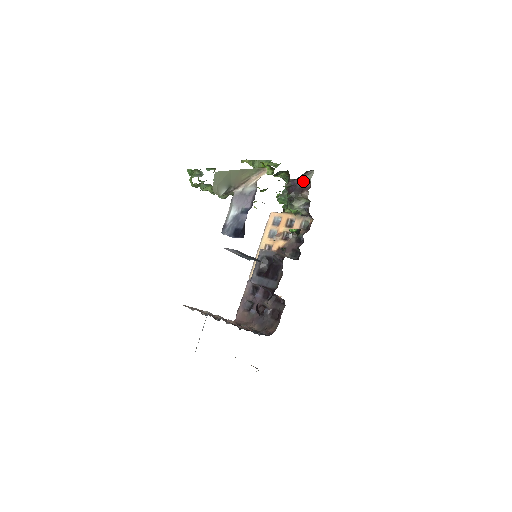
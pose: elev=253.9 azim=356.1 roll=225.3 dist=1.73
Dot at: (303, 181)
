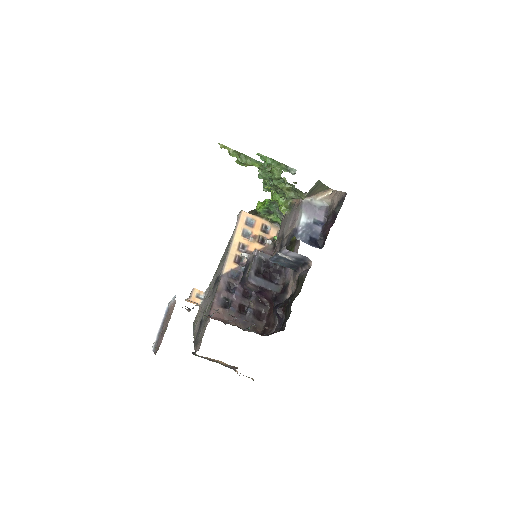
Dot at: occluded
